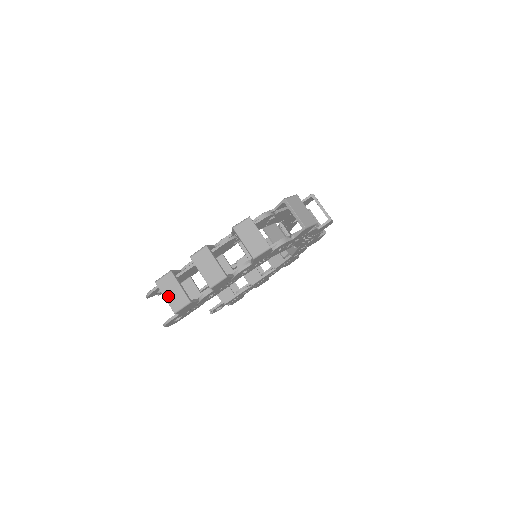
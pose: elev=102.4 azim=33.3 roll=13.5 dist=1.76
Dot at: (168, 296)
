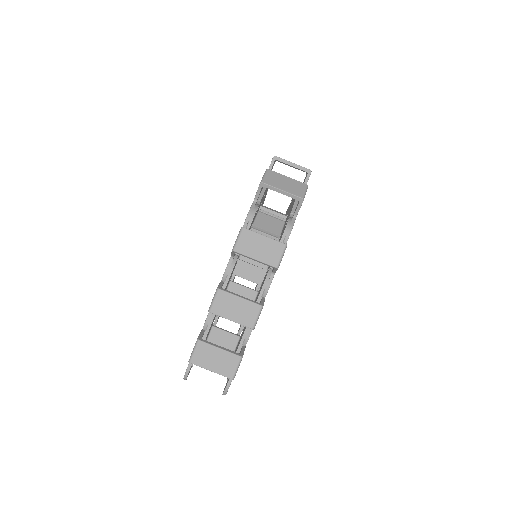
Dot at: (214, 367)
